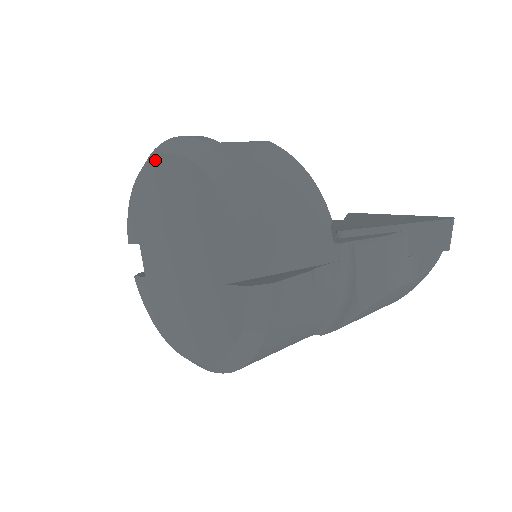
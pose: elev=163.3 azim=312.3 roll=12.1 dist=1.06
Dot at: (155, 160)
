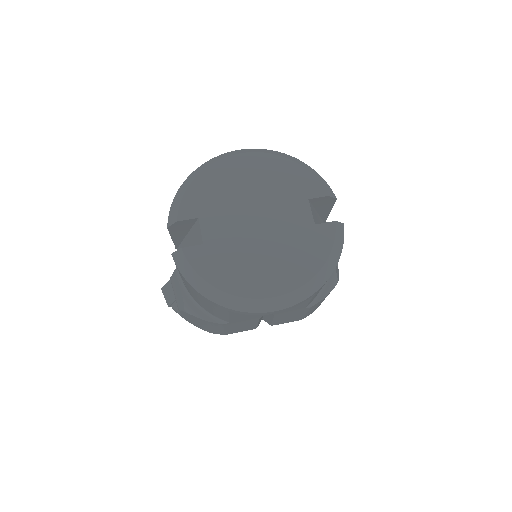
Dot at: (236, 156)
